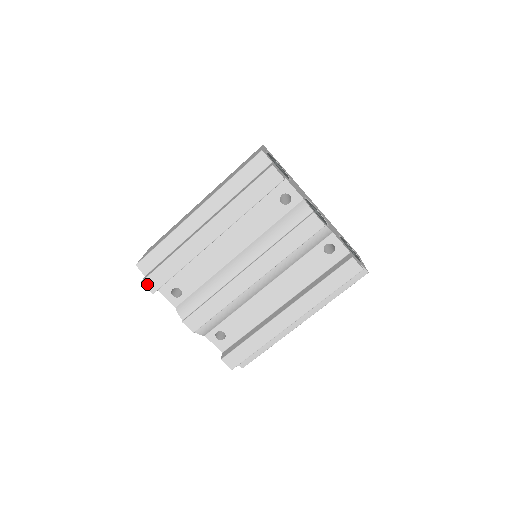
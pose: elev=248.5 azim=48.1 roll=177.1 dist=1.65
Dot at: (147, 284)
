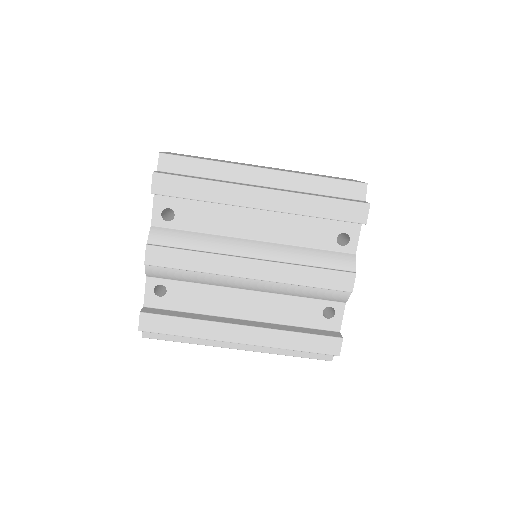
Dot at: (157, 179)
